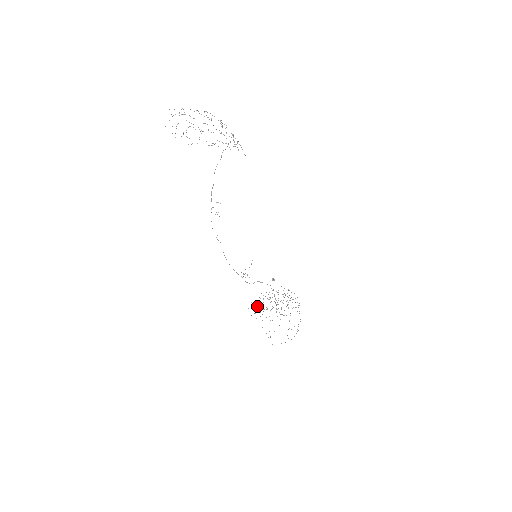
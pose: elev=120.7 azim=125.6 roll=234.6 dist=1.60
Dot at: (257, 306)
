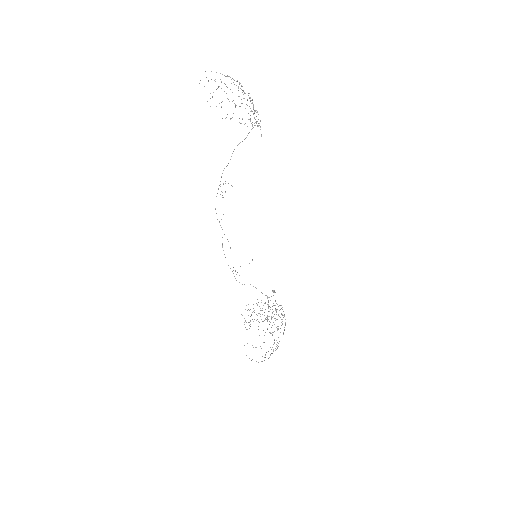
Dot at: occluded
